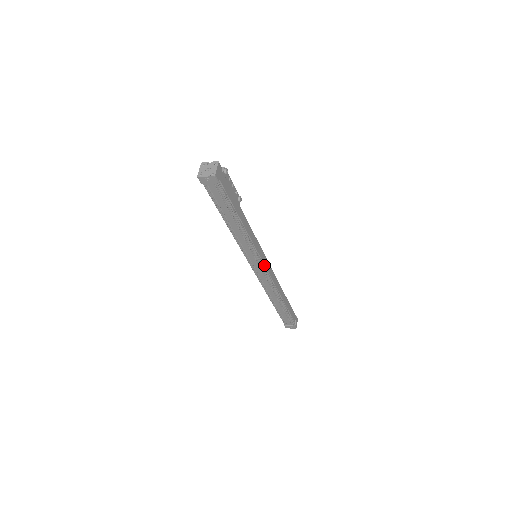
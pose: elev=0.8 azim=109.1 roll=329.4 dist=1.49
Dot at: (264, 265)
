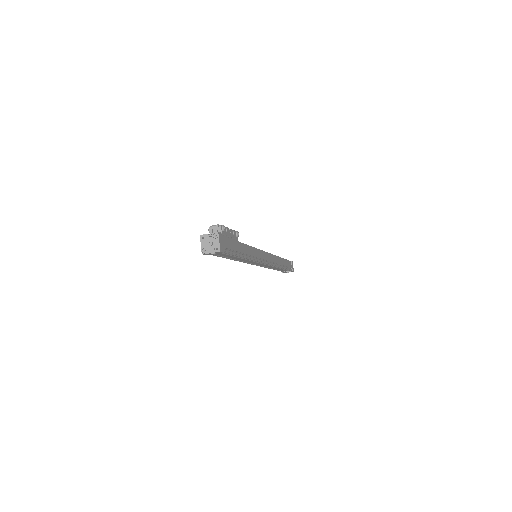
Dot at: occluded
